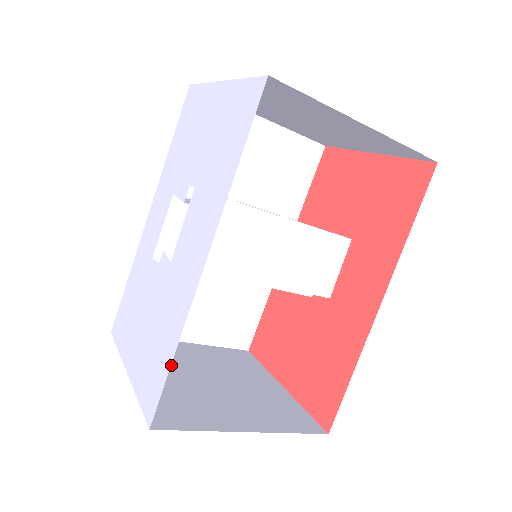
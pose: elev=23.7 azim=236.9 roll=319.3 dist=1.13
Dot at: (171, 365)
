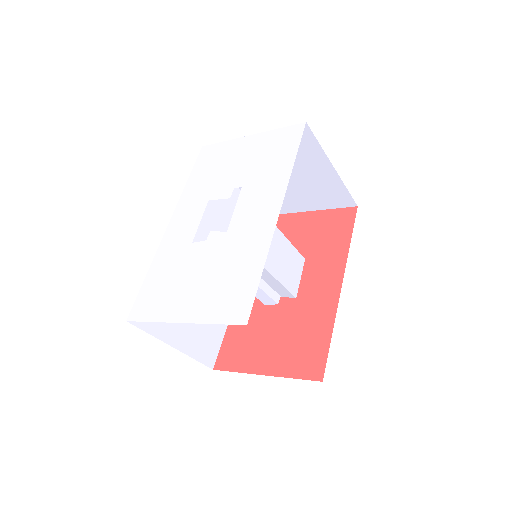
Dot at: occluded
